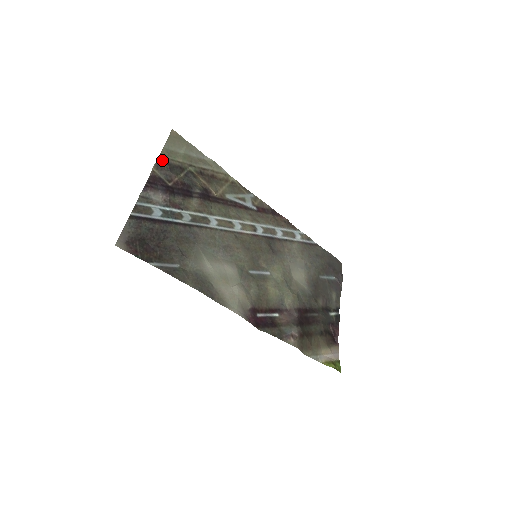
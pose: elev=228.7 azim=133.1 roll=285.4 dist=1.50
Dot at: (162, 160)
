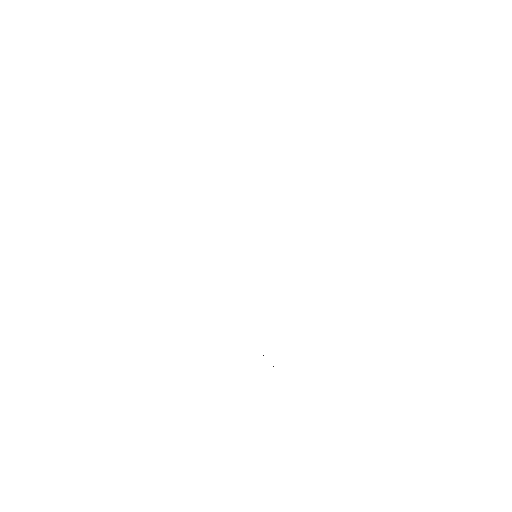
Dot at: occluded
